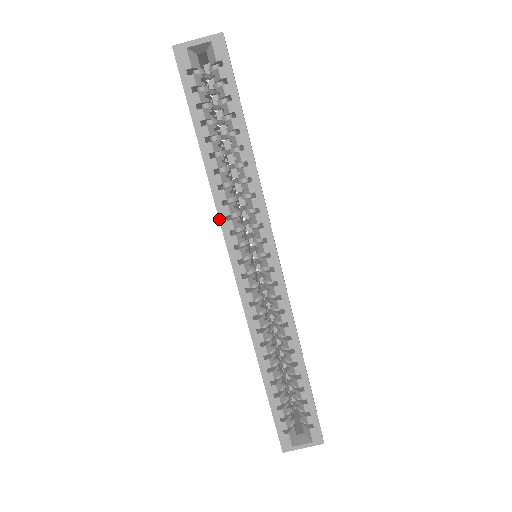
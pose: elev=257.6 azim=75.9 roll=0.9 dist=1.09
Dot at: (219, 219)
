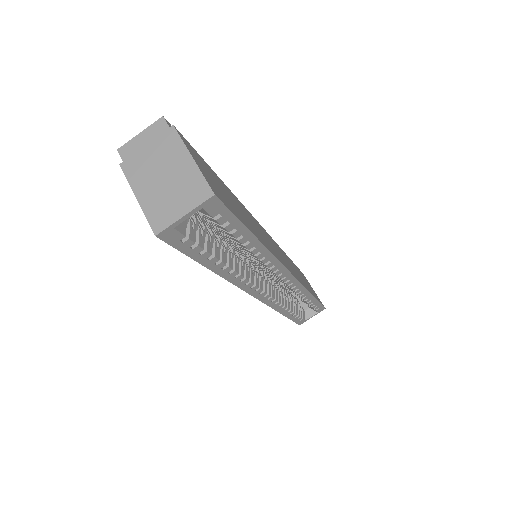
Dot at: (240, 288)
